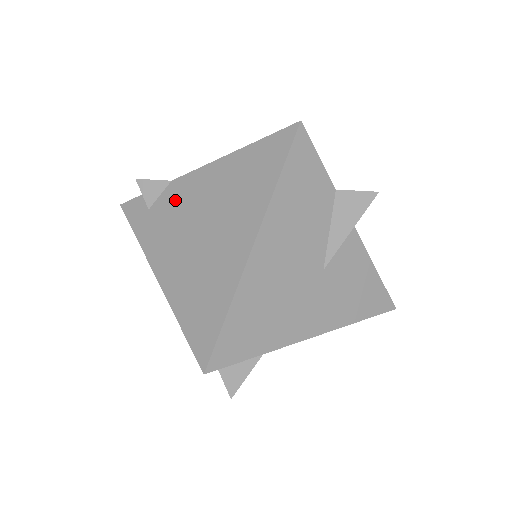
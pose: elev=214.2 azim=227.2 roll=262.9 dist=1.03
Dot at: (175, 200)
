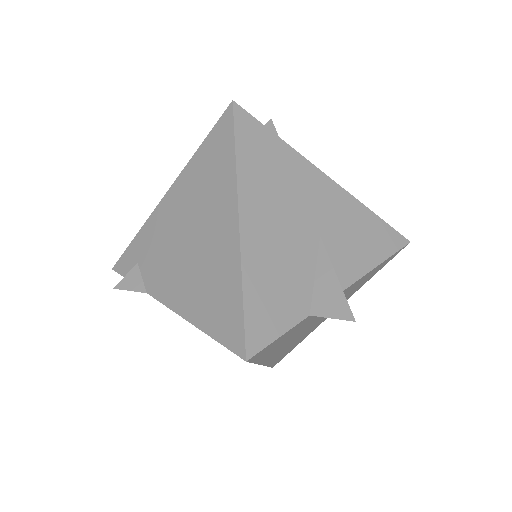
Dot at: occluded
